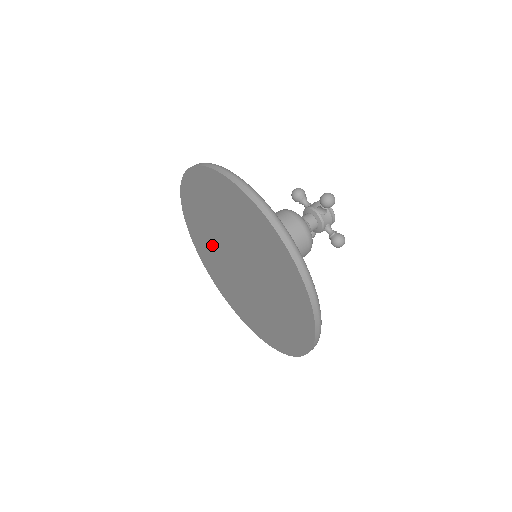
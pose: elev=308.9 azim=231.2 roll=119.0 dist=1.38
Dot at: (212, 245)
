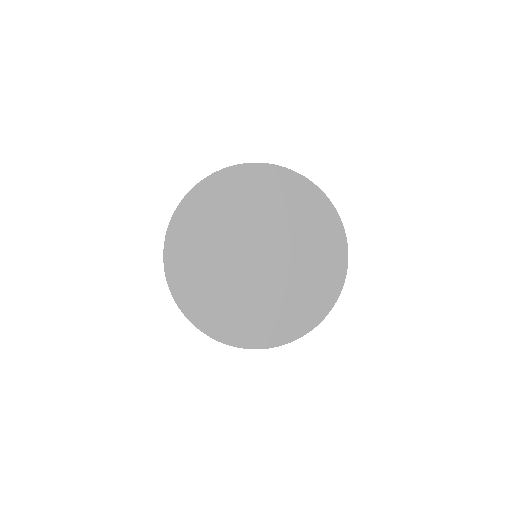
Dot at: (222, 228)
